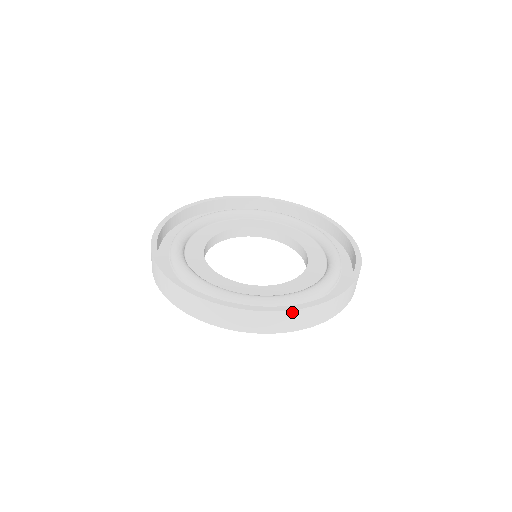
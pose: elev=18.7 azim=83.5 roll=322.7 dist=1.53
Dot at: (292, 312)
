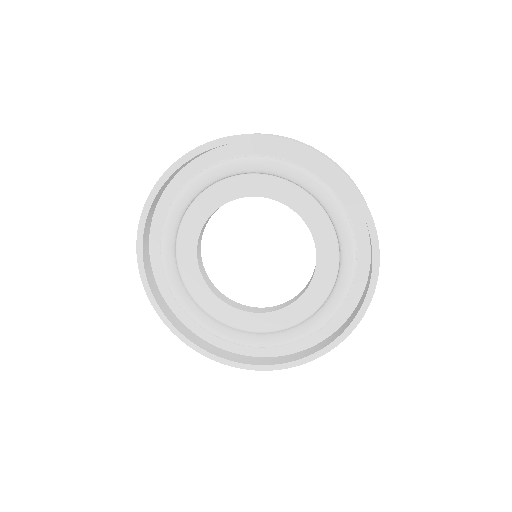
Dot at: (280, 368)
